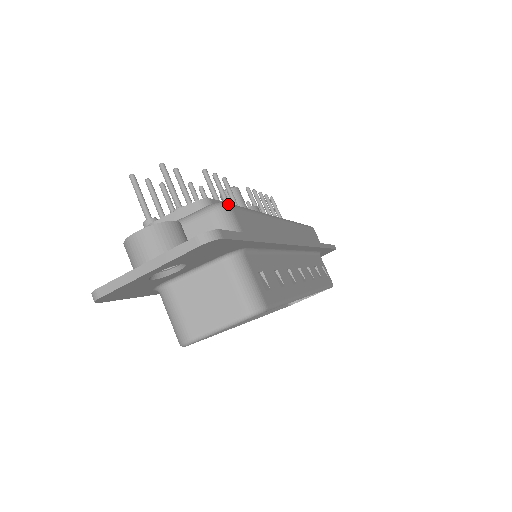
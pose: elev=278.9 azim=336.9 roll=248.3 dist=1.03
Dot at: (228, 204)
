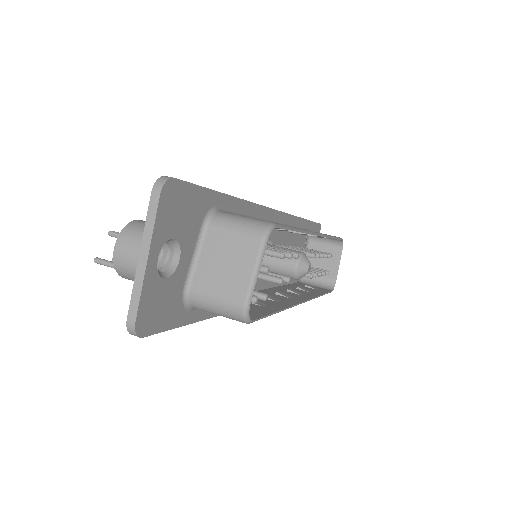
Dot at: occluded
